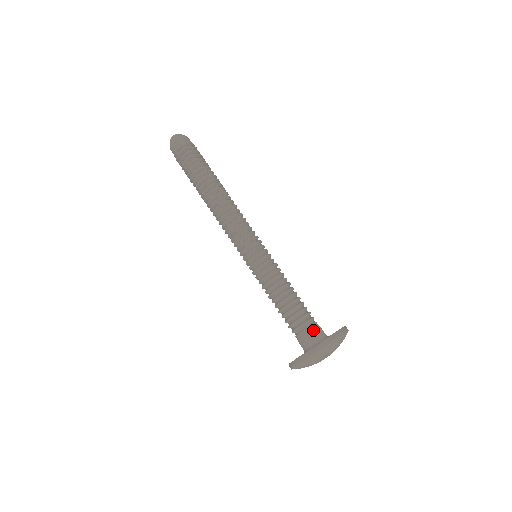
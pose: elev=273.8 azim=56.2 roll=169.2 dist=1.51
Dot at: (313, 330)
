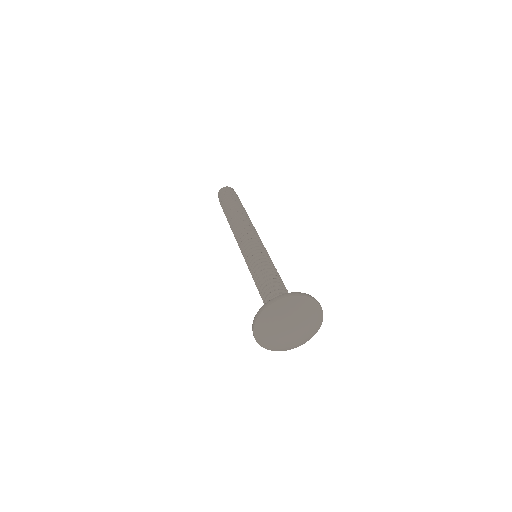
Dot at: occluded
